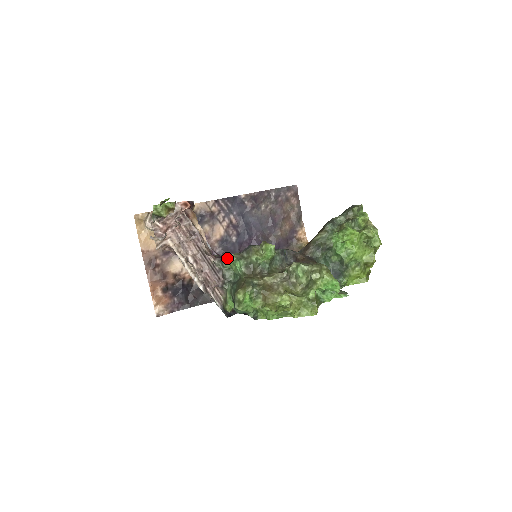
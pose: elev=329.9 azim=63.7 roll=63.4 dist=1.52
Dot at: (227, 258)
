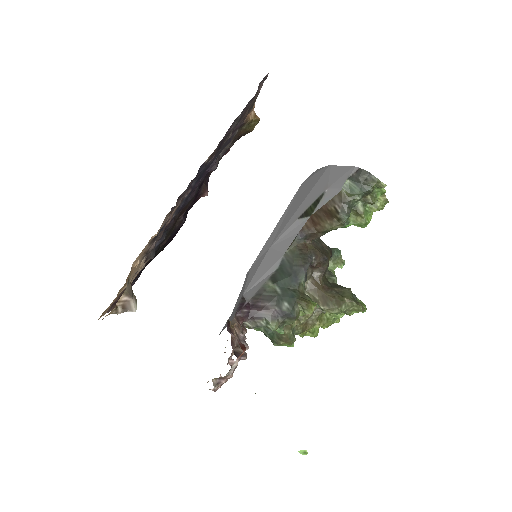
Dot at: (265, 326)
